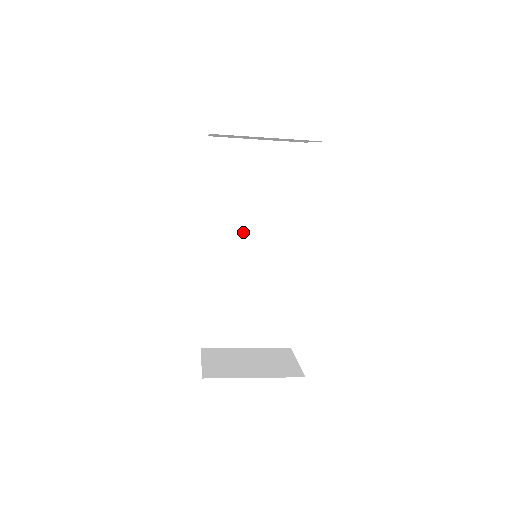
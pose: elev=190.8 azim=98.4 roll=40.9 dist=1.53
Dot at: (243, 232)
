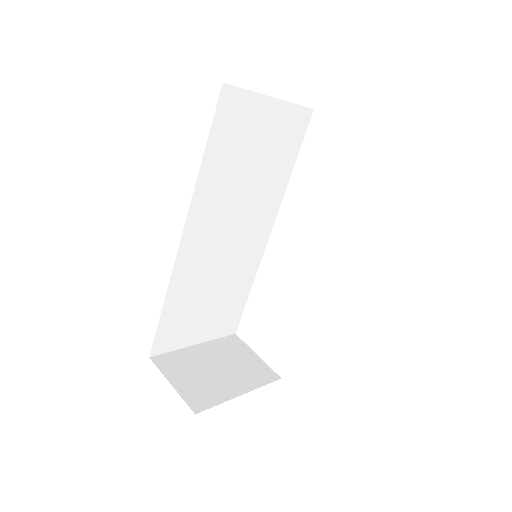
Dot at: (227, 216)
